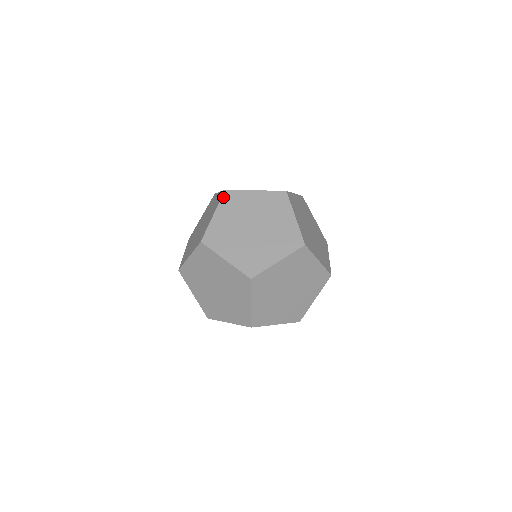
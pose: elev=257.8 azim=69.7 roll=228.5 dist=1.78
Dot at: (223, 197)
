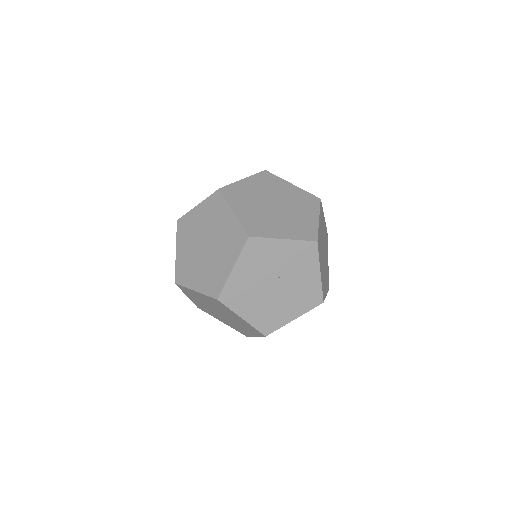
Dot at: (225, 195)
